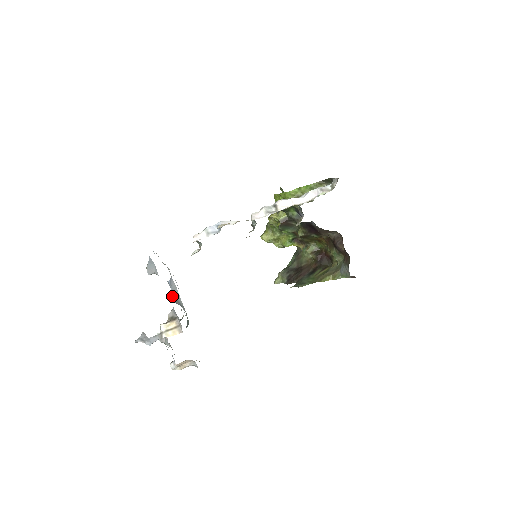
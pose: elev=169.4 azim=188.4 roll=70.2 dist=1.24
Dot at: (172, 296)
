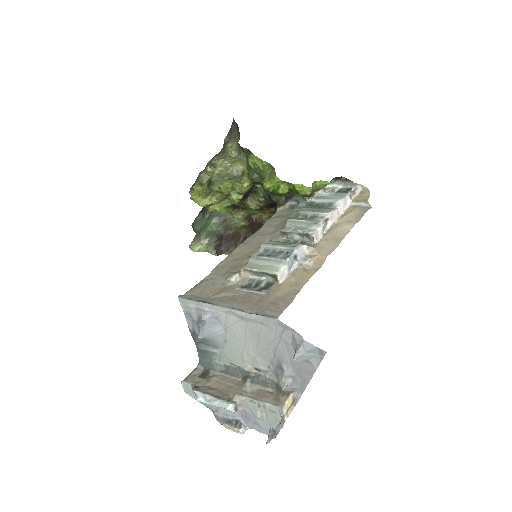
Dot at: (201, 338)
